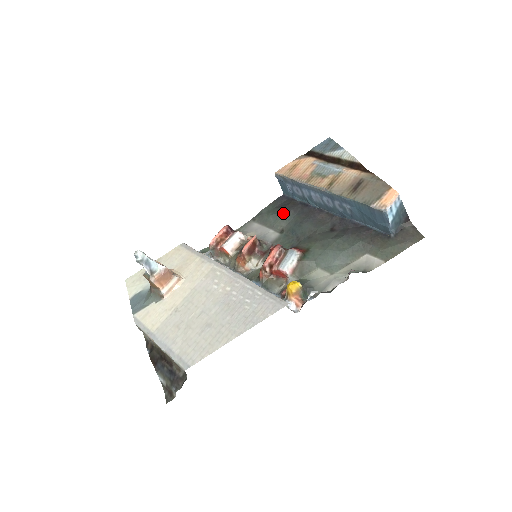
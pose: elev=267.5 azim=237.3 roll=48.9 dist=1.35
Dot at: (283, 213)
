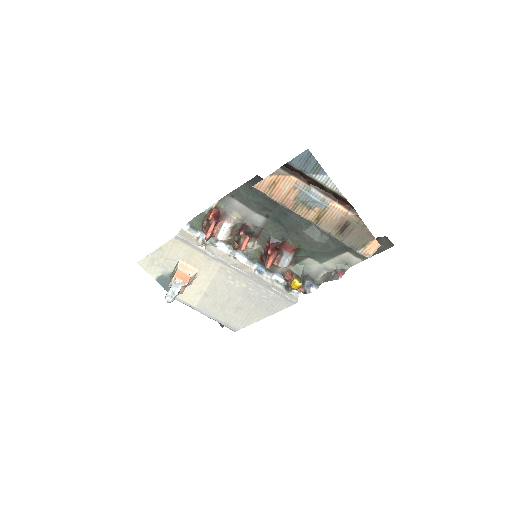
Dot at: (265, 204)
